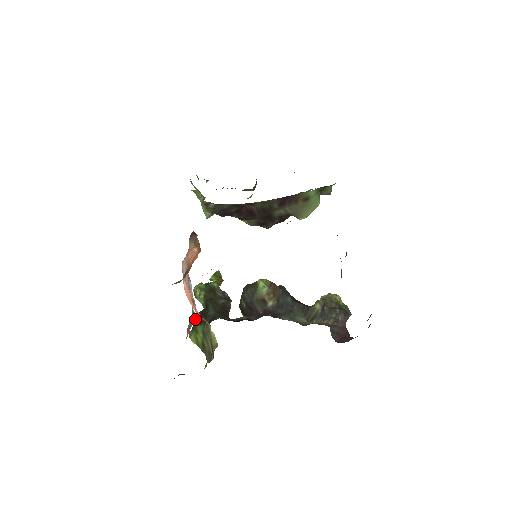
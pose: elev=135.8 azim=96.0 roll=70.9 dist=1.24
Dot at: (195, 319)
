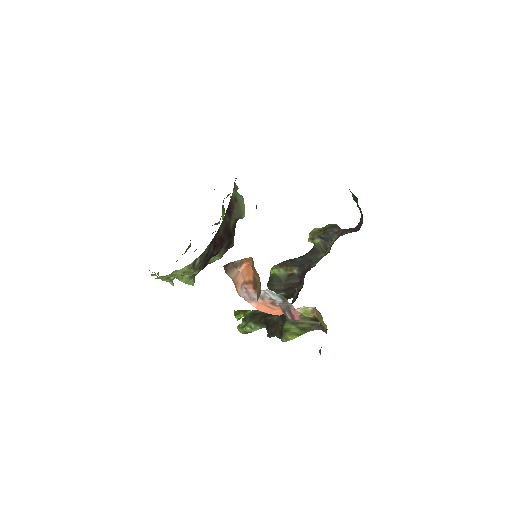
Dot at: (272, 335)
